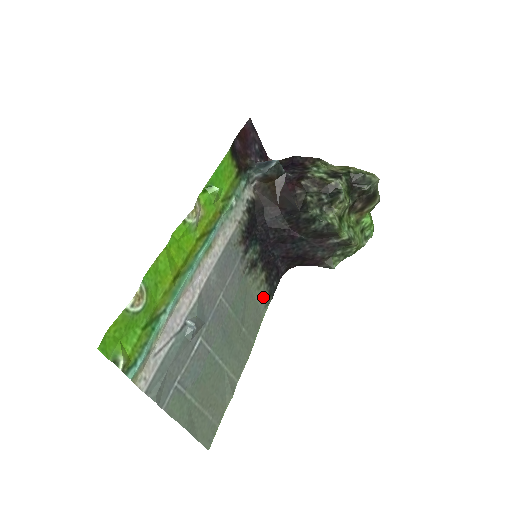
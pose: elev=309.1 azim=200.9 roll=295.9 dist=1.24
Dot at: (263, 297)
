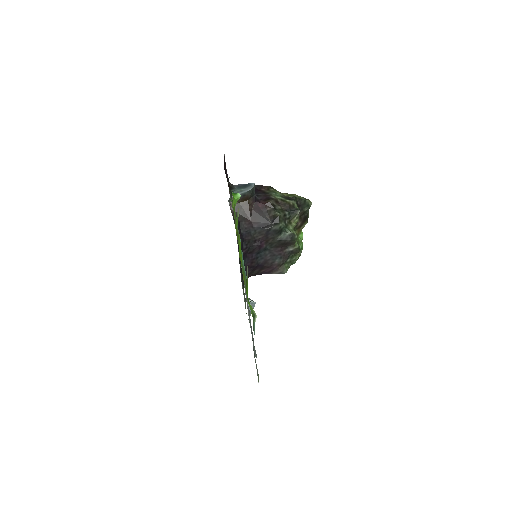
Dot at: occluded
